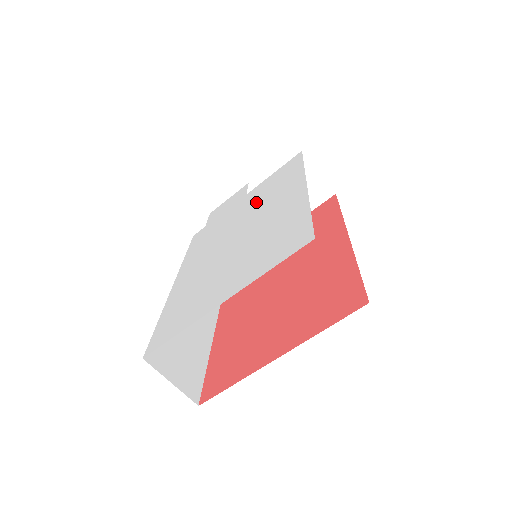
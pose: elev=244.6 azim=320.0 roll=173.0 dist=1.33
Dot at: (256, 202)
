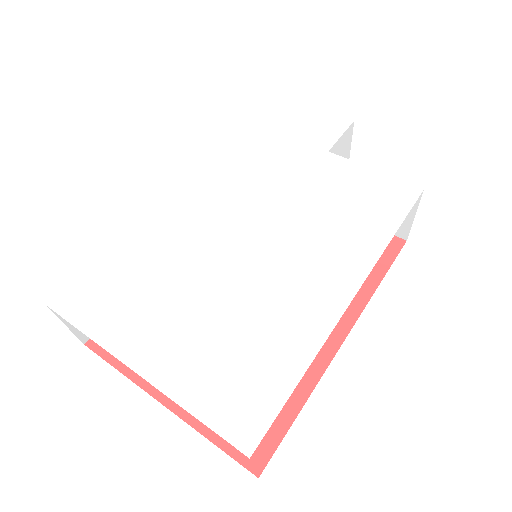
Dot at: (313, 205)
